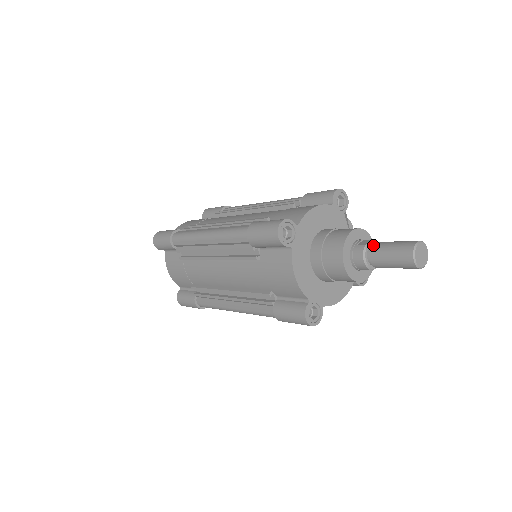
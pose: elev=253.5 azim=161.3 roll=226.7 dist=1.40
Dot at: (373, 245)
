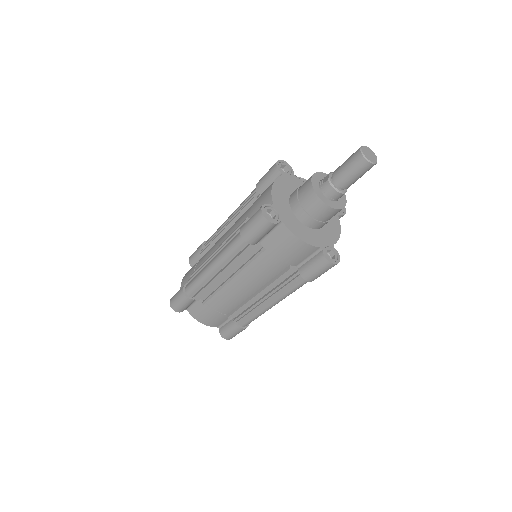
Dot at: (333, 175)
